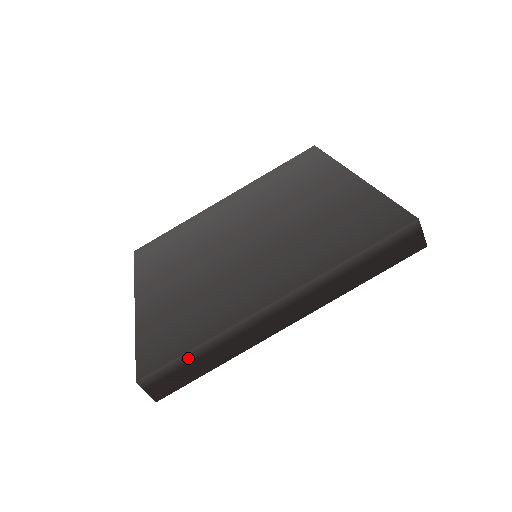
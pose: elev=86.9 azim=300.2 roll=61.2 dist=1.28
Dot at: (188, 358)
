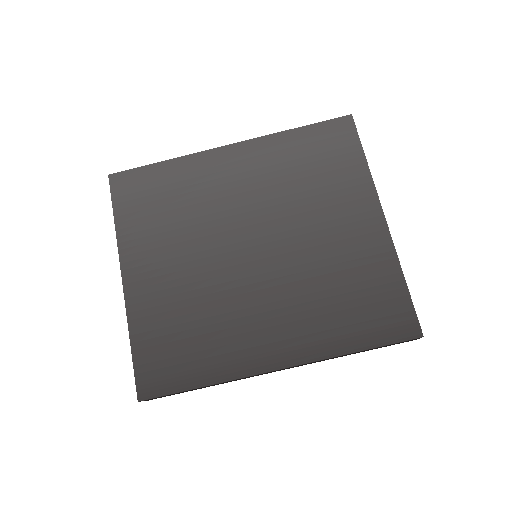
Dot at: (188, 390)
